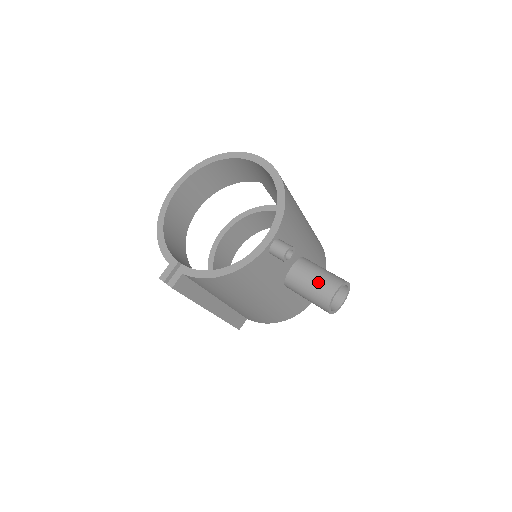
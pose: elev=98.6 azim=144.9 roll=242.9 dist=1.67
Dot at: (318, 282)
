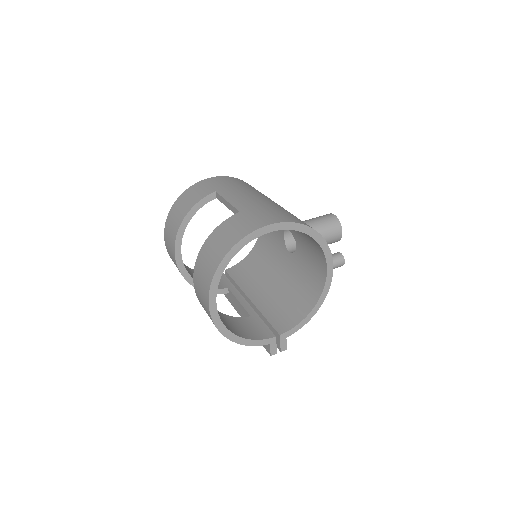
Dot at: (328, 238)
